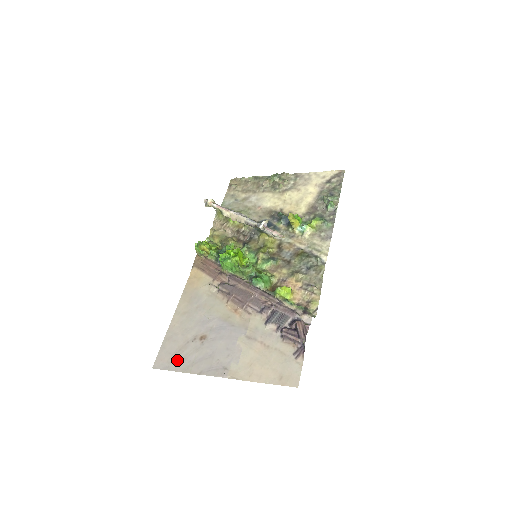
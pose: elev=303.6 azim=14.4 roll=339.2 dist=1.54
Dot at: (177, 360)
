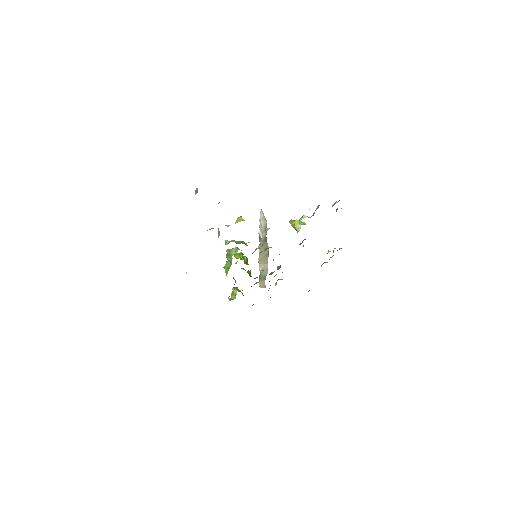
Dot at: occluded
